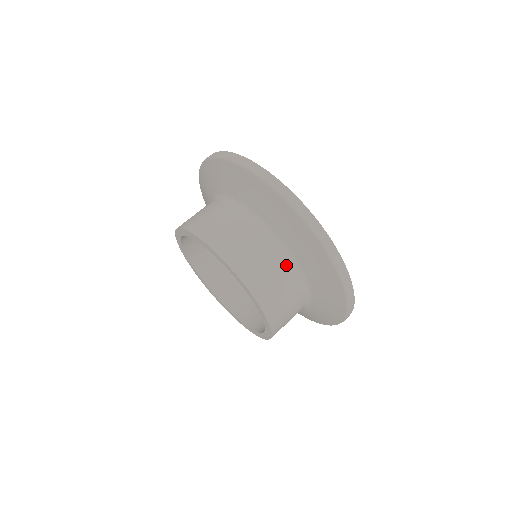
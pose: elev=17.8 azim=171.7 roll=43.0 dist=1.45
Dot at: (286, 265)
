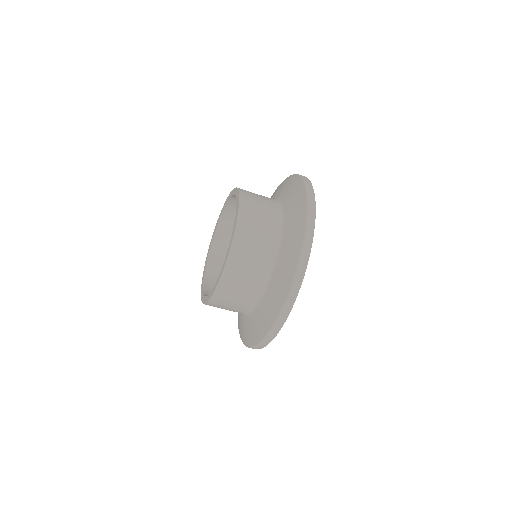
Dot at: (274, 219)
